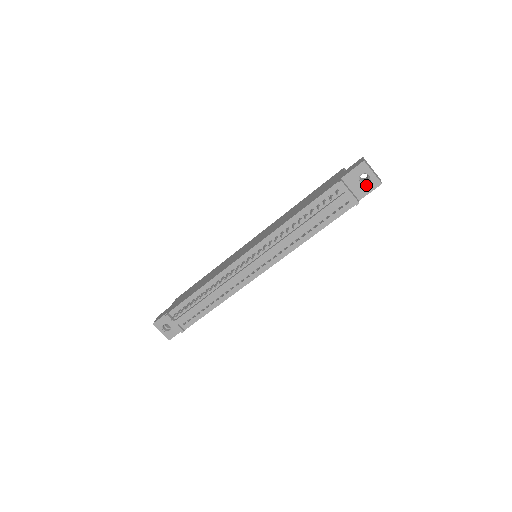
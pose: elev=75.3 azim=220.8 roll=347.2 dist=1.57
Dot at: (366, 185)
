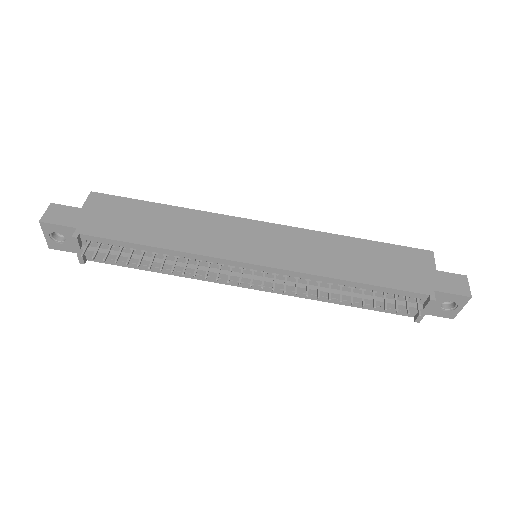
Dot at: (442, 310)
